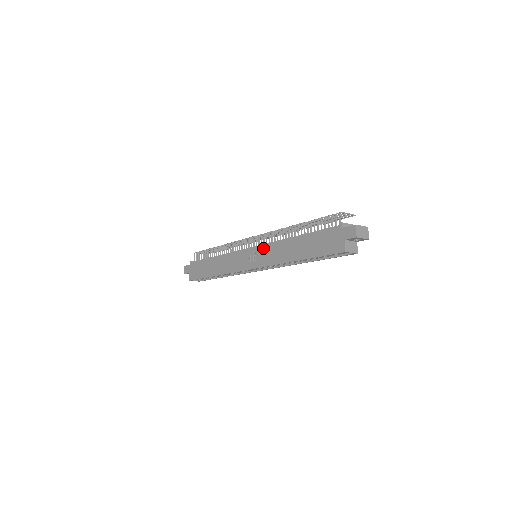
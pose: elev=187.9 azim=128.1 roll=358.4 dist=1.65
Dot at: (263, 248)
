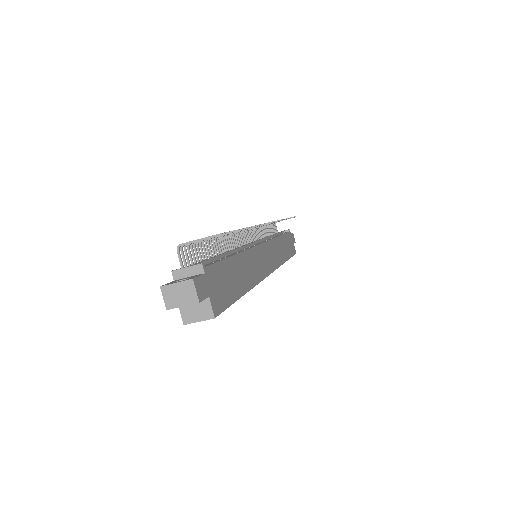
Dot at: occluded
